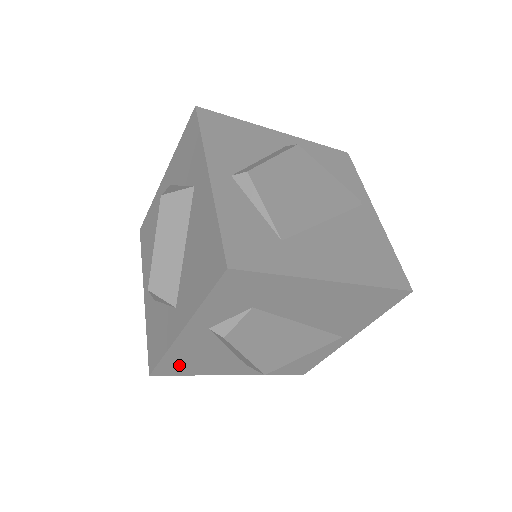
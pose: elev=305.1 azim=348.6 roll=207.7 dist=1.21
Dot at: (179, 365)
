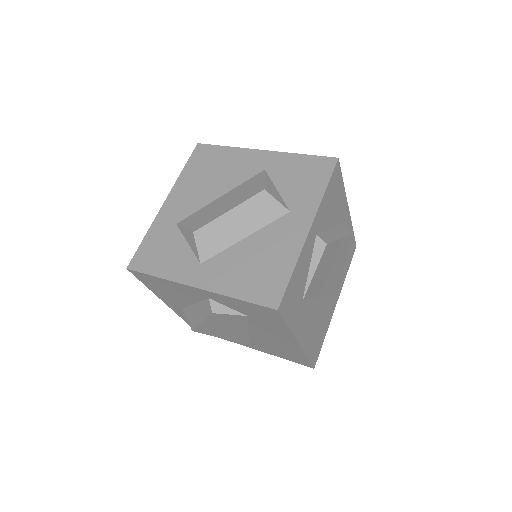
Dot at: (153, 282)
